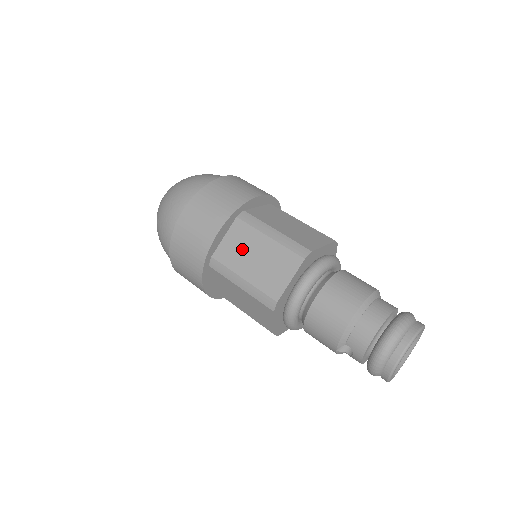
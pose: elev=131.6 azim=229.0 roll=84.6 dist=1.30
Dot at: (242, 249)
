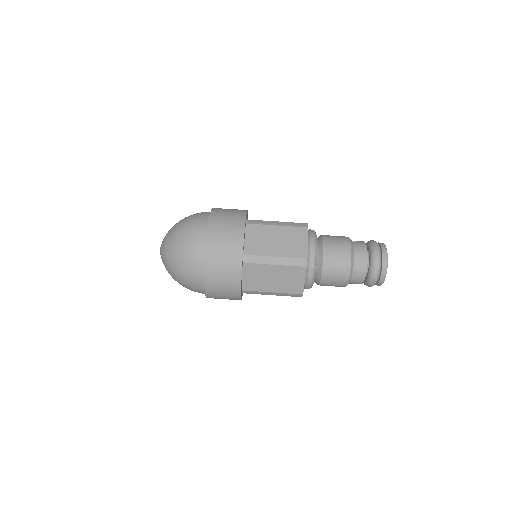
Dot at: (260, 278)
